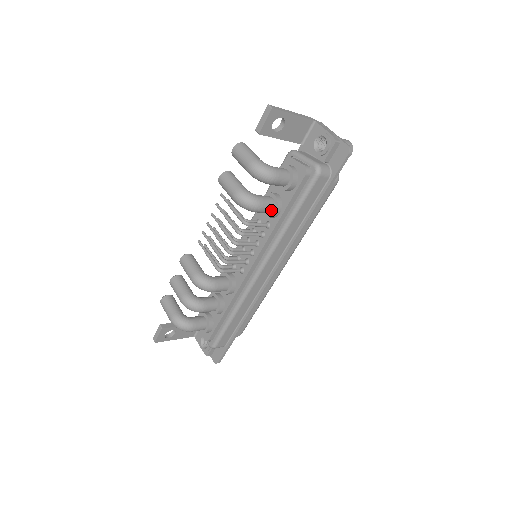
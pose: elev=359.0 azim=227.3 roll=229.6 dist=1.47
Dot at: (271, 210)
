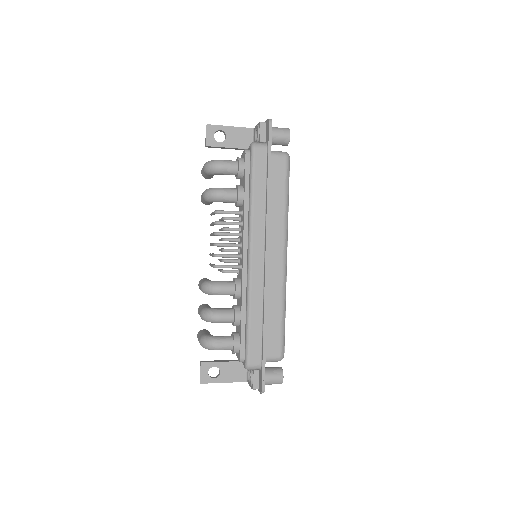
Dot at: (235, 196)
